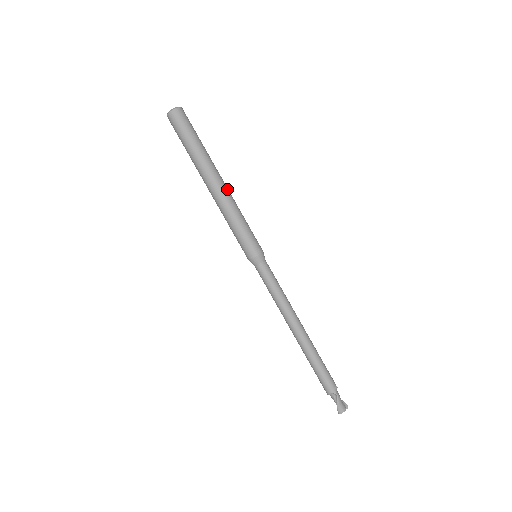
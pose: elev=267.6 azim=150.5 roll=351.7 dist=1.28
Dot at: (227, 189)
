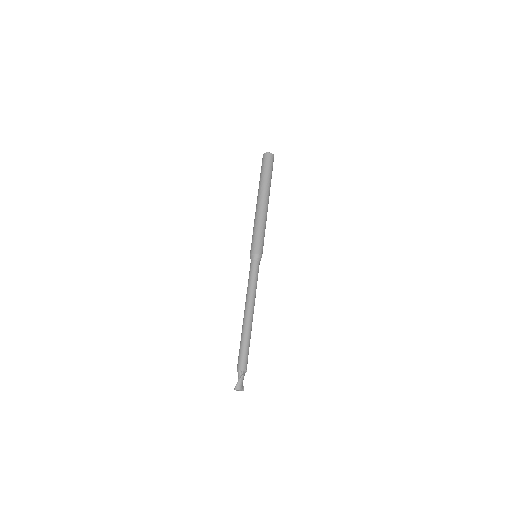
Dot at: (267, 209)
